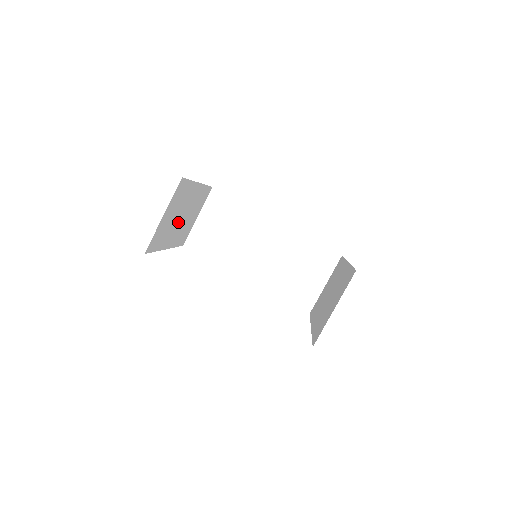
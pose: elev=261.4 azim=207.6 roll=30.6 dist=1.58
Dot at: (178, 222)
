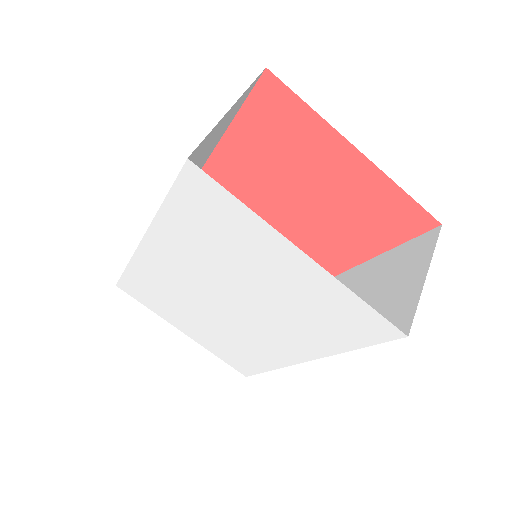
Dot at: occluded
